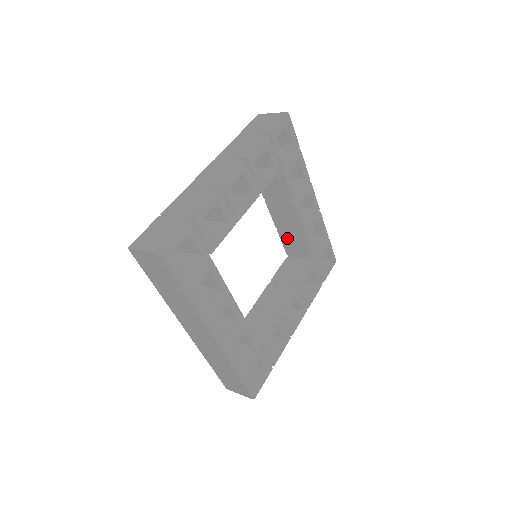
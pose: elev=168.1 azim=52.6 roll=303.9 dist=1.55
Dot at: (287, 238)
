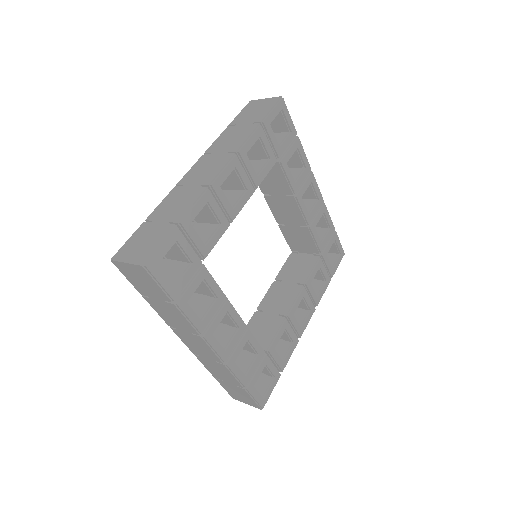
Dot at: (290, 233)
